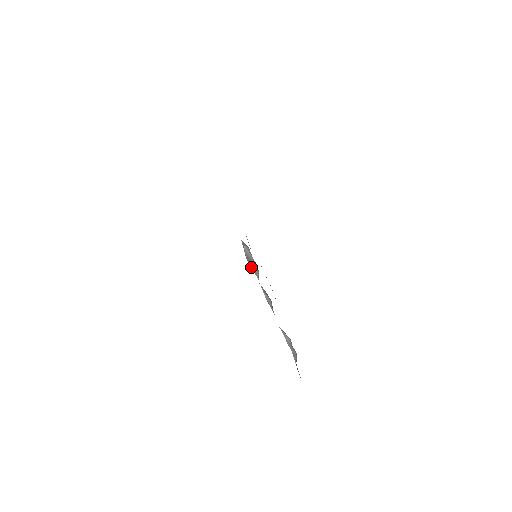
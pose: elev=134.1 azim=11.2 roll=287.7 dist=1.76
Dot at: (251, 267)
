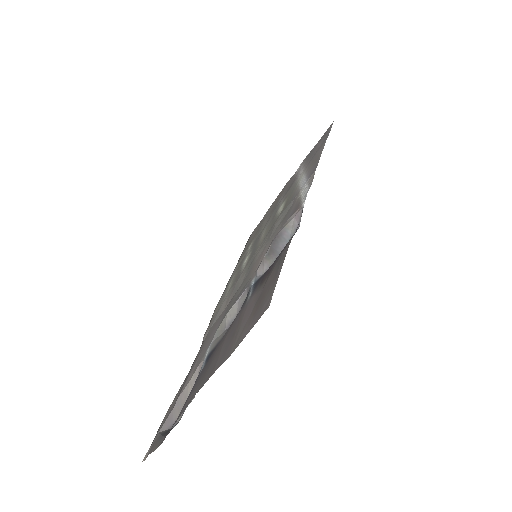
Dot at: (266, 253)
